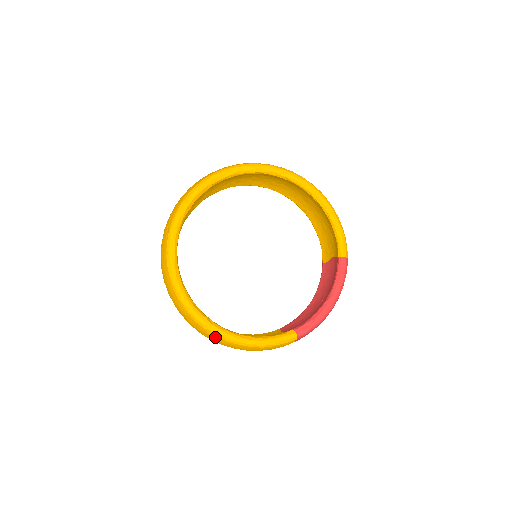
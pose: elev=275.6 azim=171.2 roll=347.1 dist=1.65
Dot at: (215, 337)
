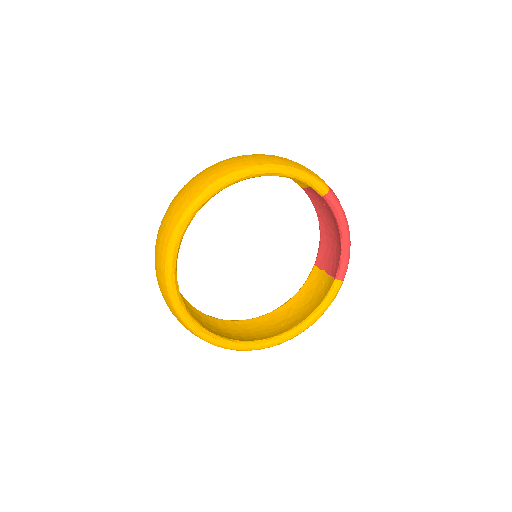
Dot at: (290, 339)
